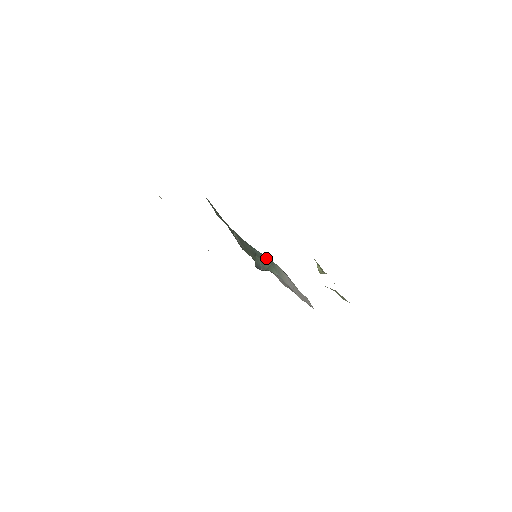
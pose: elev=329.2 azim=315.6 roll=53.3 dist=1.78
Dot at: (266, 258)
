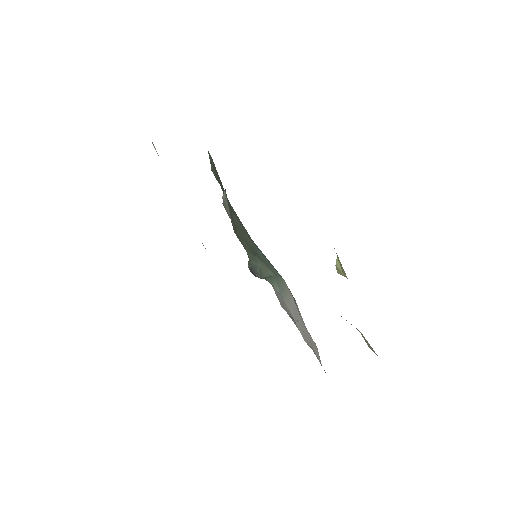
Dot at: (271, 265)
